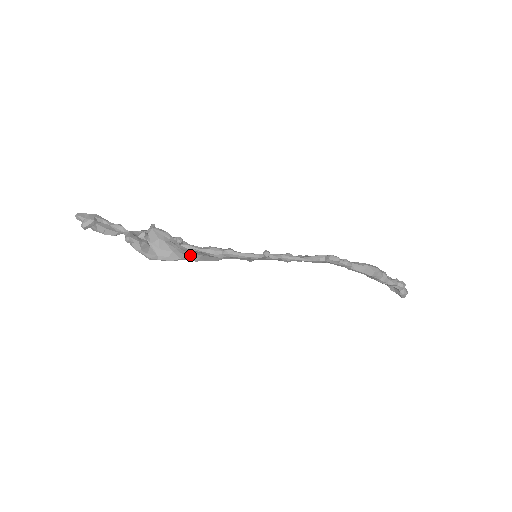
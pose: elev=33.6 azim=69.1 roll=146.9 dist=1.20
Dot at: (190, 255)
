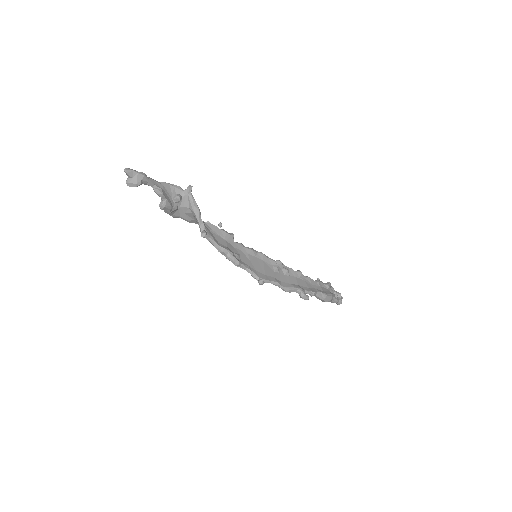
Dot at: (207, 229)
